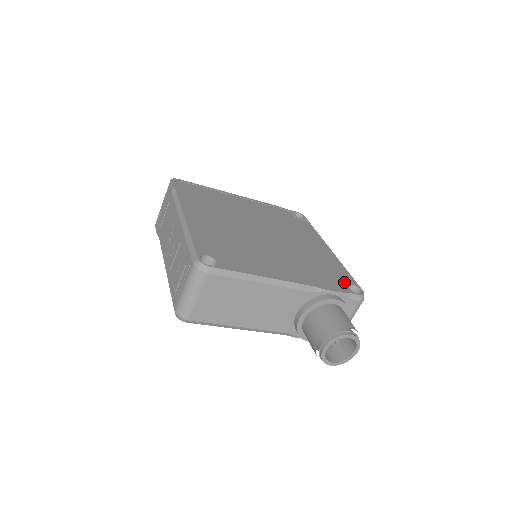
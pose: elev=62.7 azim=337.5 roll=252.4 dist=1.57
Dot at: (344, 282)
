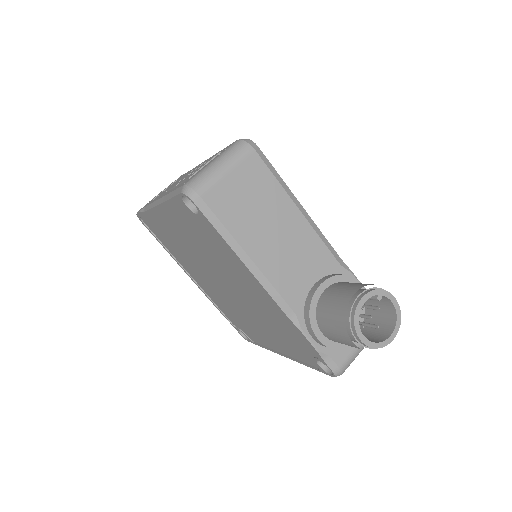
Dot at: occluded
